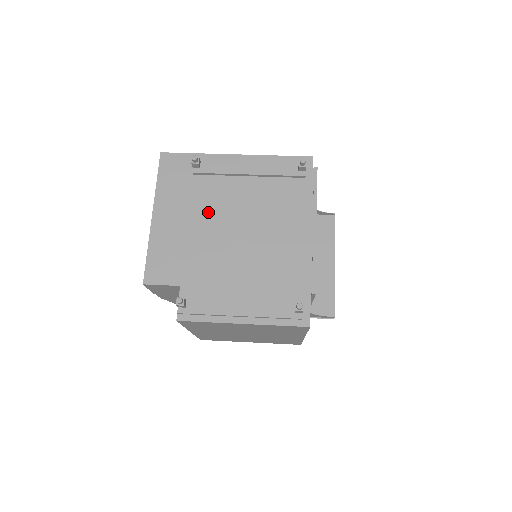
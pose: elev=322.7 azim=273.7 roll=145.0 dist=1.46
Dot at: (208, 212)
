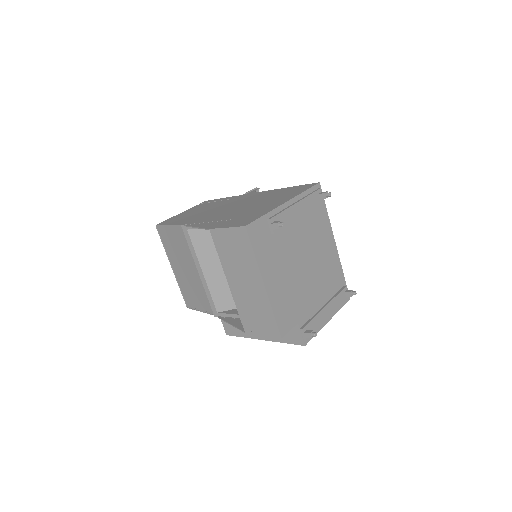
Dot at: (290, 260)
